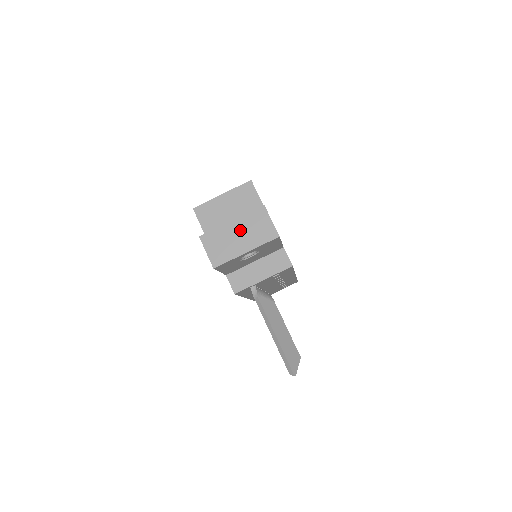
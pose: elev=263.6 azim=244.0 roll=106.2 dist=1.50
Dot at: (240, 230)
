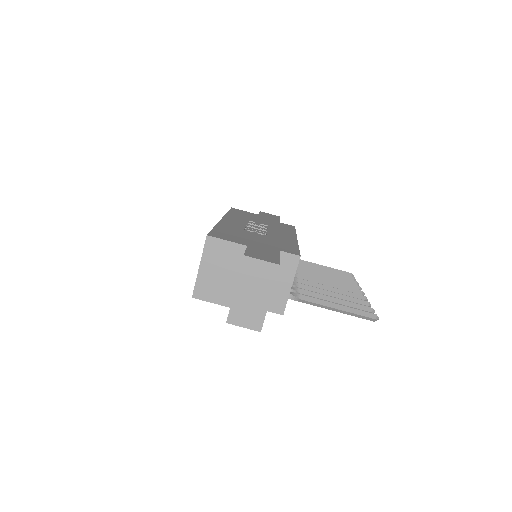
Dot at: (248, 290)
